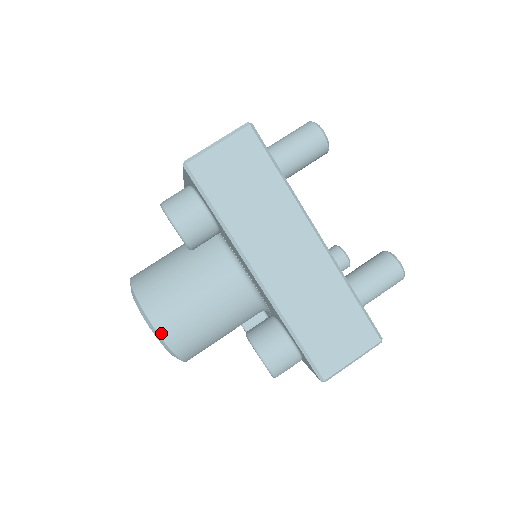
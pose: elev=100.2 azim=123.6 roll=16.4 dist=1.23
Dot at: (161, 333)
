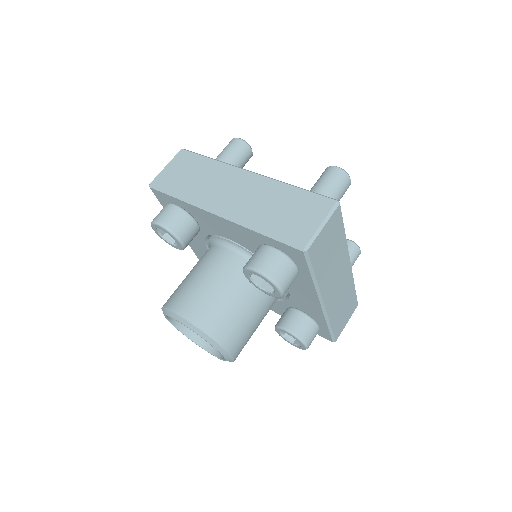
Dot at: (234, 356)
